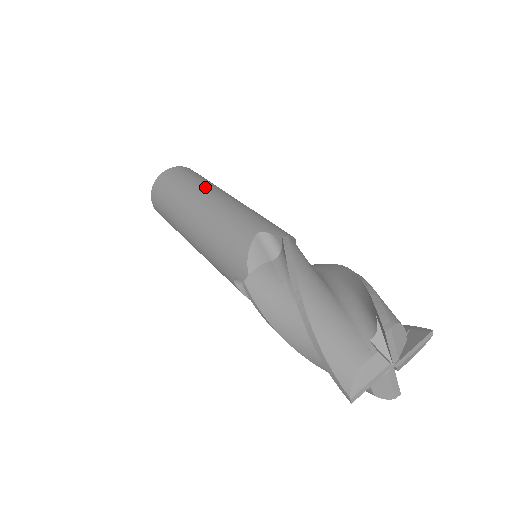
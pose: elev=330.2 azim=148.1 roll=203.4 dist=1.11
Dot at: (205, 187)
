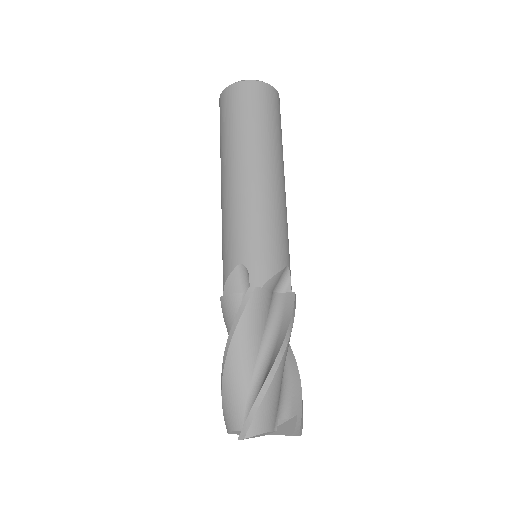
Dot at: (244, 149)
